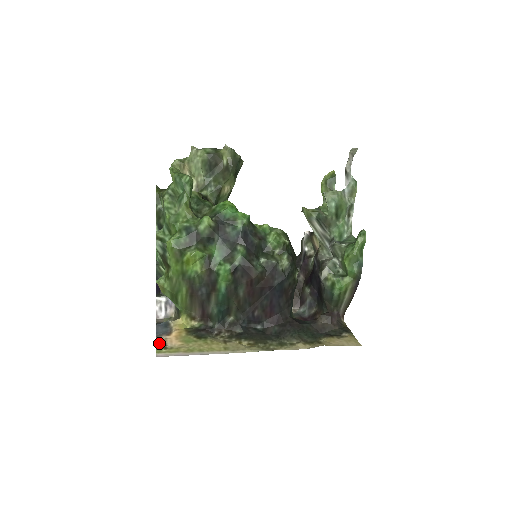
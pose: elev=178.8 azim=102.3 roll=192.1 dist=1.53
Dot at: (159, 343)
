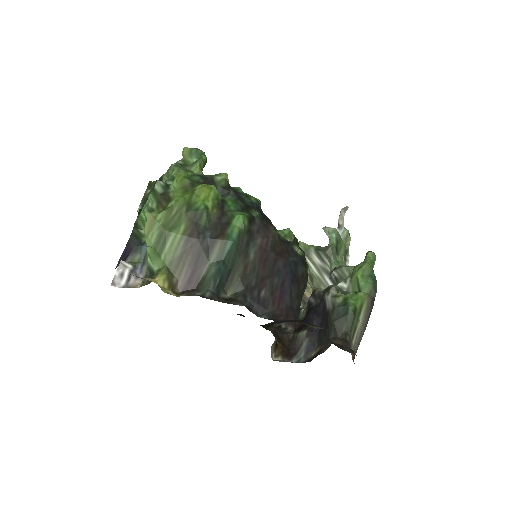
Dot at: occluded
